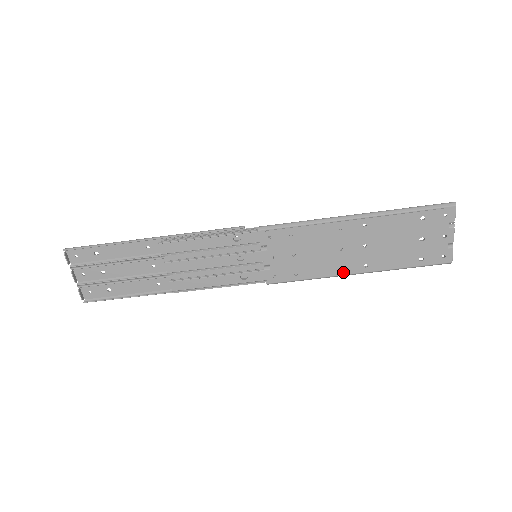
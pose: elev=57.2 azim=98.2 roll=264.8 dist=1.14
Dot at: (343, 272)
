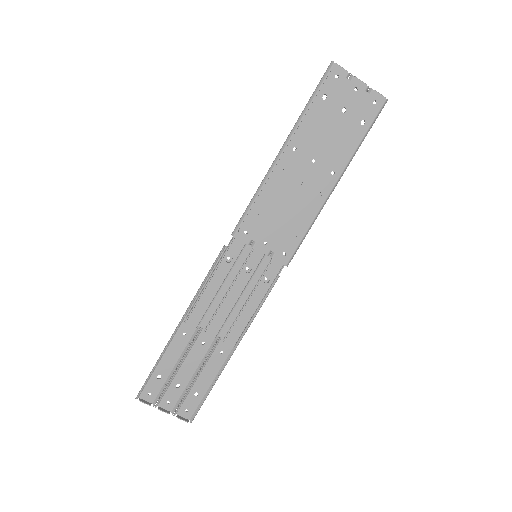
Dot at: (324, 196)
